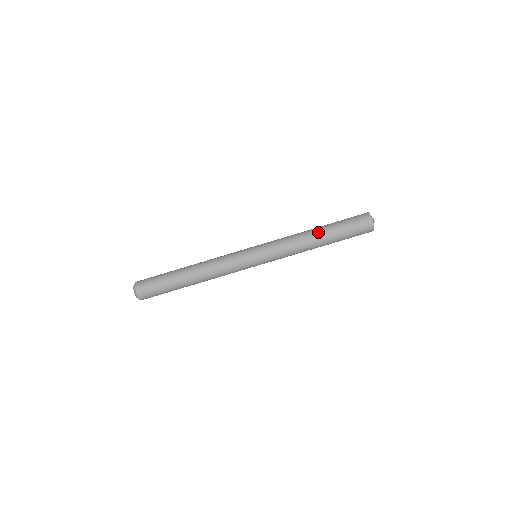
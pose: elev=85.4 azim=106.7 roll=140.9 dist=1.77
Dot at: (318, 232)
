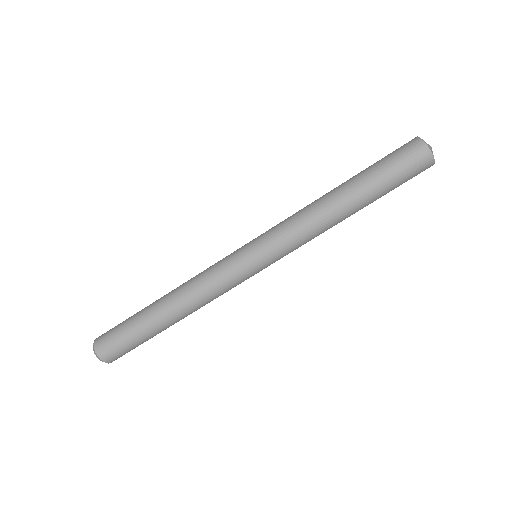
Dot at: (337, 187)
